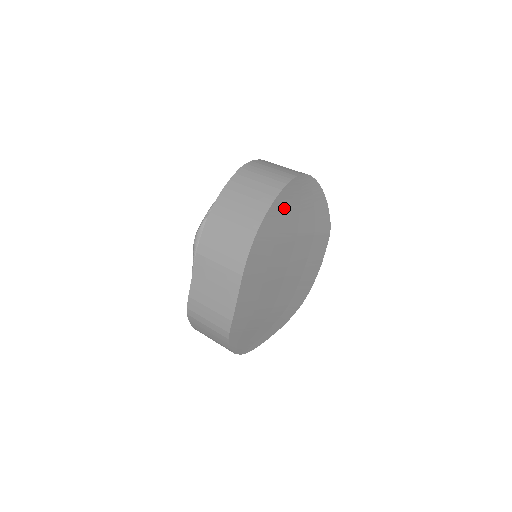
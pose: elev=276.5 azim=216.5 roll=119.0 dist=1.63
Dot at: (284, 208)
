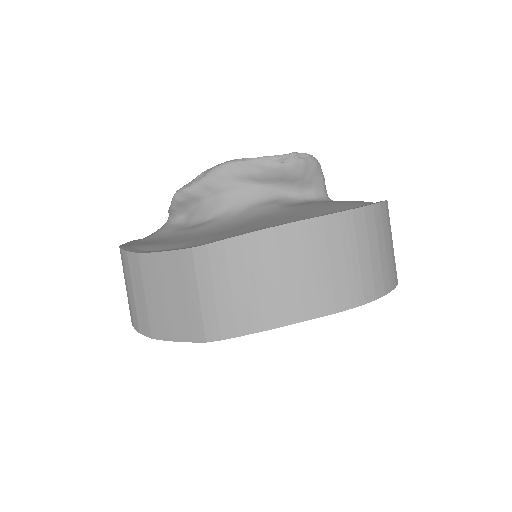
Dot at: occluded
